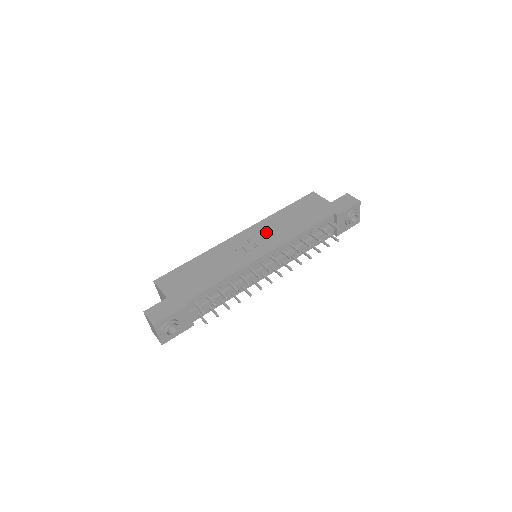
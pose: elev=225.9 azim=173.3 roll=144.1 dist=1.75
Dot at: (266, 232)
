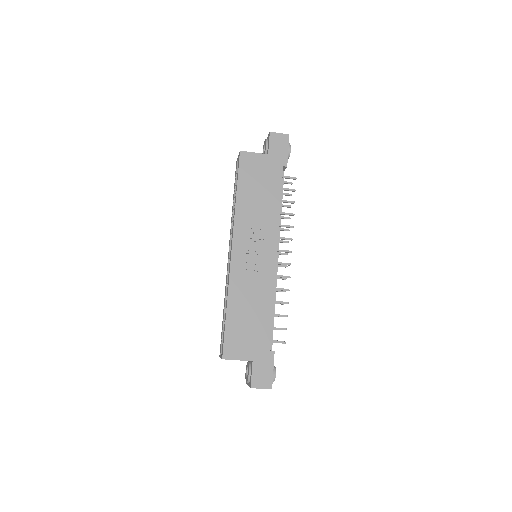
Dot at: (252, 232)
